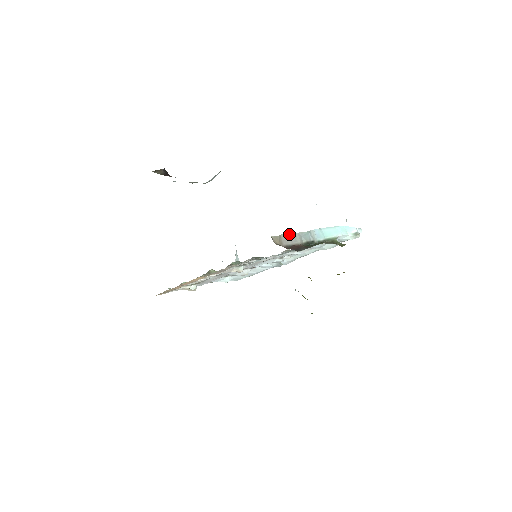
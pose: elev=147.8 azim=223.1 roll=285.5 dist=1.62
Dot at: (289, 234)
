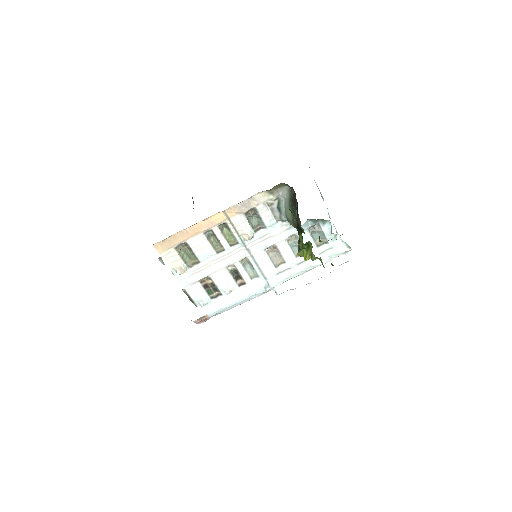
Dot at: (315, 182)
